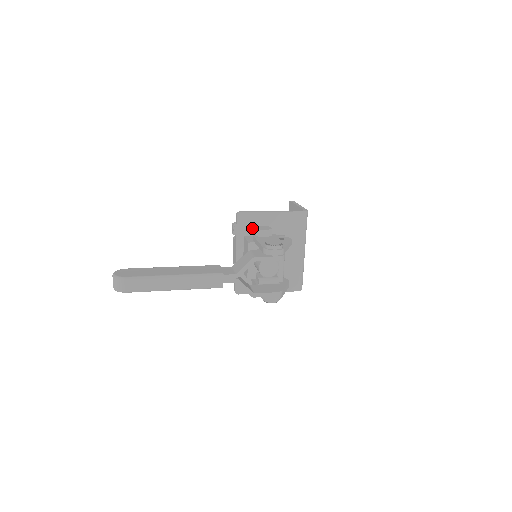
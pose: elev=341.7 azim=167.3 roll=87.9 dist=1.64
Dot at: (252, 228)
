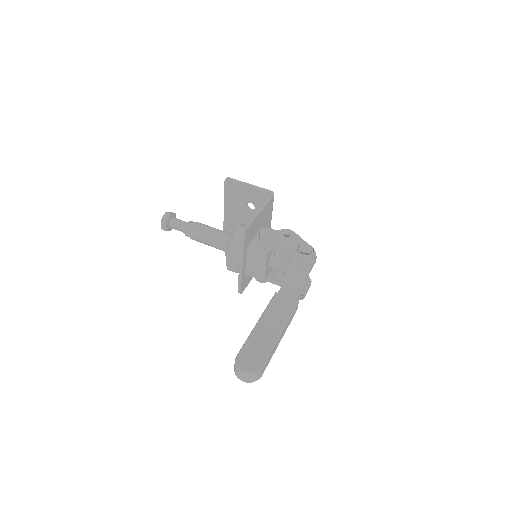
Dot at: (251, 235)
